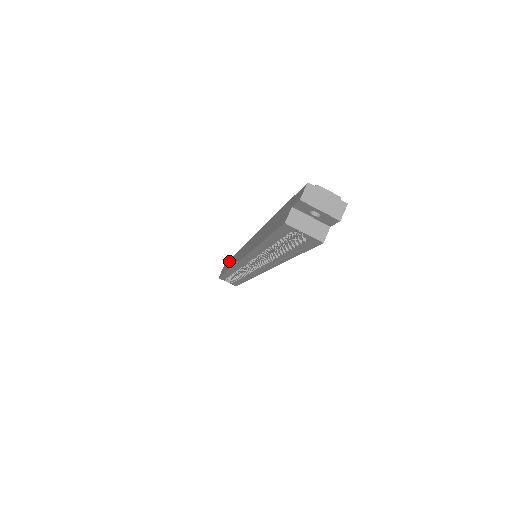
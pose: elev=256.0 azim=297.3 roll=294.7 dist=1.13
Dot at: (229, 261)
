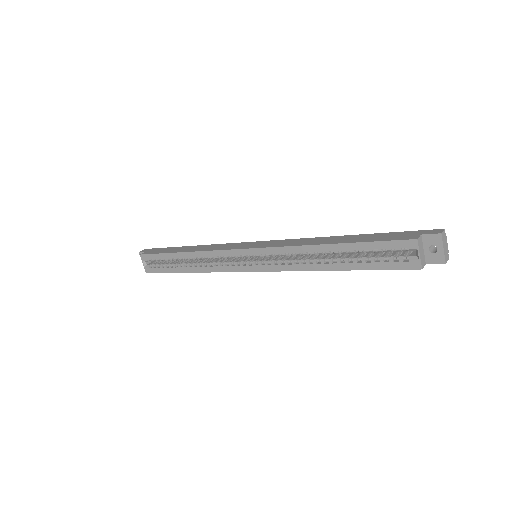
Dot at: (177, 247)
